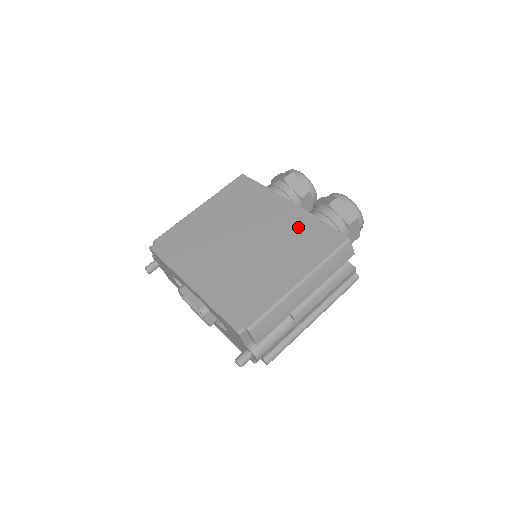
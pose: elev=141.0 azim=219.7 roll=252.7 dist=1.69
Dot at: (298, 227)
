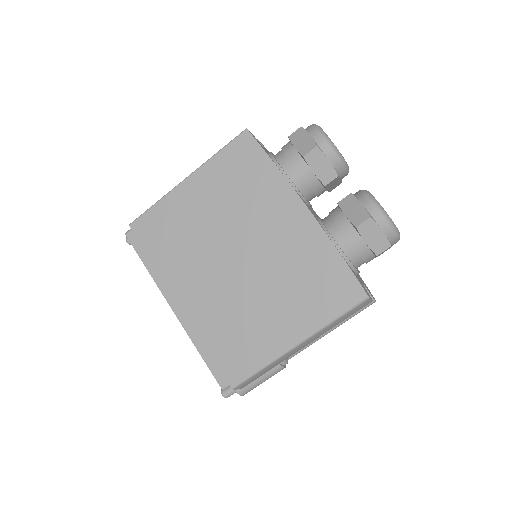
Dot at: (308, 257)
